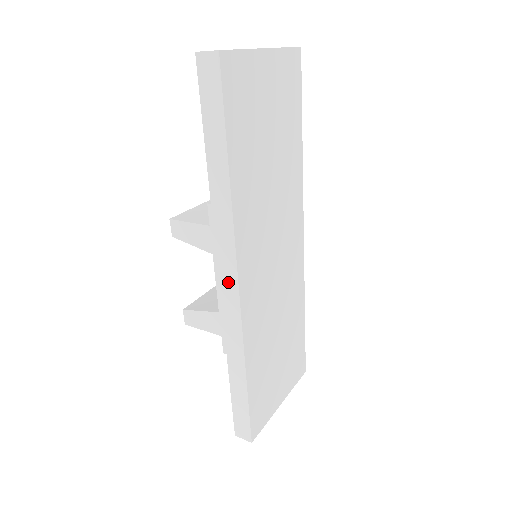
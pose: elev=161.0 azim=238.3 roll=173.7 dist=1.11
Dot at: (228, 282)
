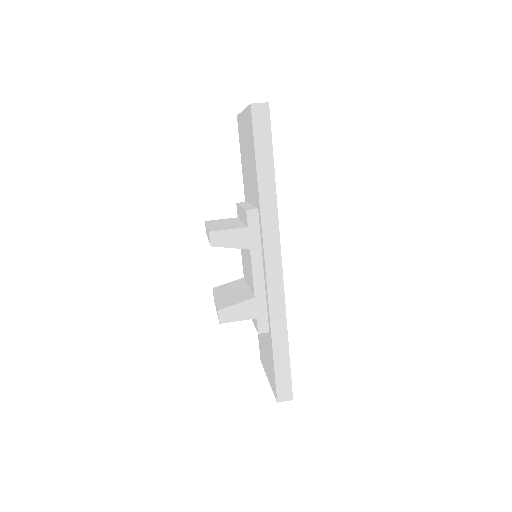
Dot at: (273, 263)
